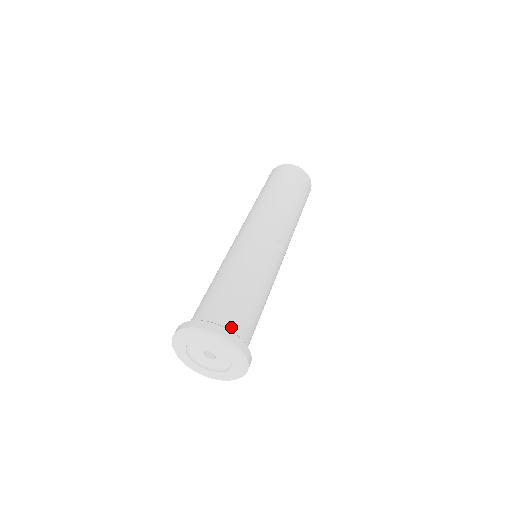
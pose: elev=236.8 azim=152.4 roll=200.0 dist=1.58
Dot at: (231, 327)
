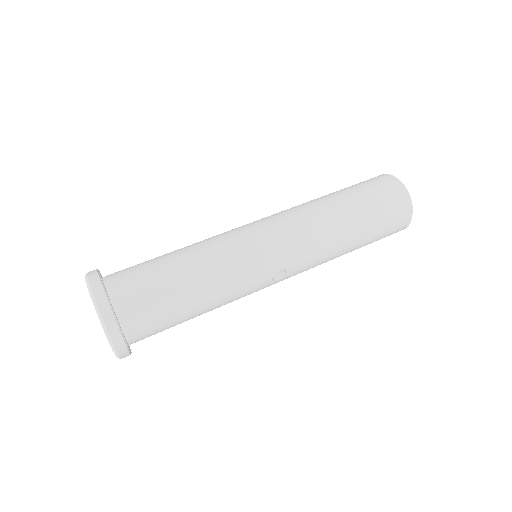
Dot at: (130, 321)
